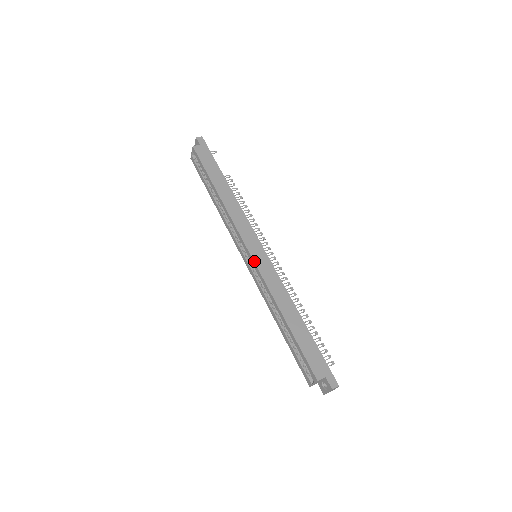
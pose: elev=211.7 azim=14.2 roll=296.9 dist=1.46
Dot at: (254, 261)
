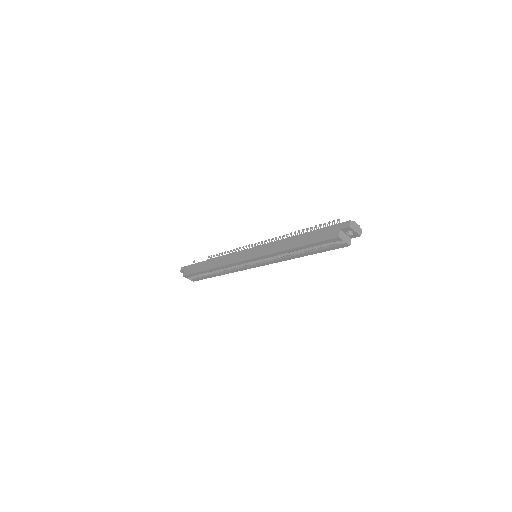
Dot at: (253, 258)
